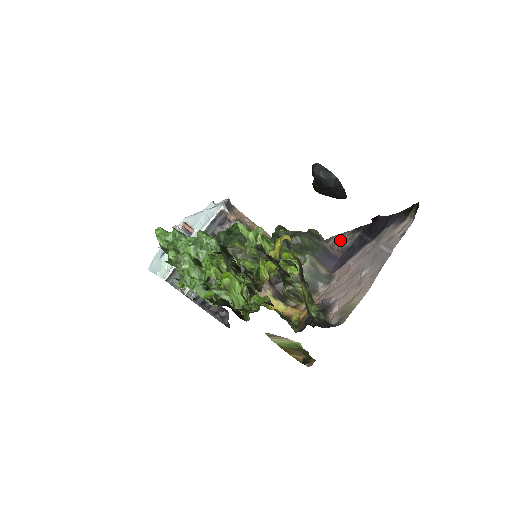
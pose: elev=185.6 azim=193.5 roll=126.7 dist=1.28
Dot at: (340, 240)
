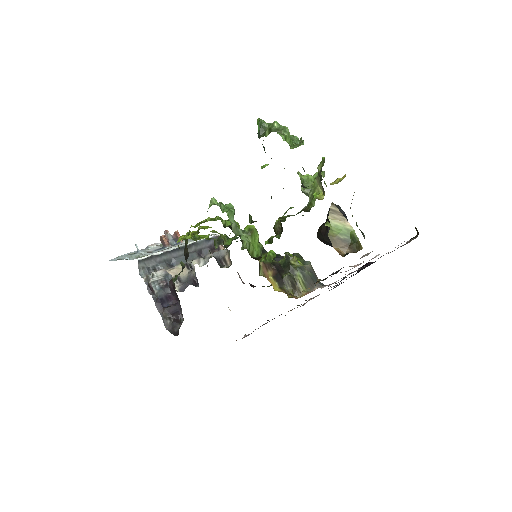
Dot at: (315, 296)
